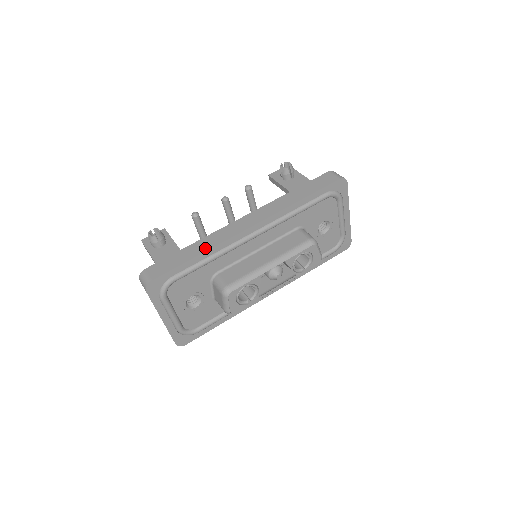
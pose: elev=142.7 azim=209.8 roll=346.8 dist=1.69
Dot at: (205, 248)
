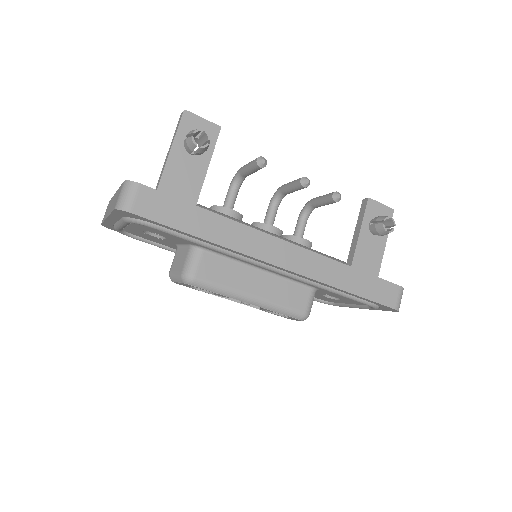
Dot at: (219, 238)
